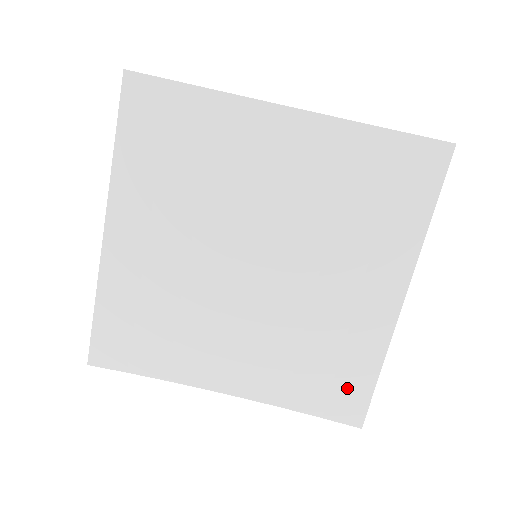
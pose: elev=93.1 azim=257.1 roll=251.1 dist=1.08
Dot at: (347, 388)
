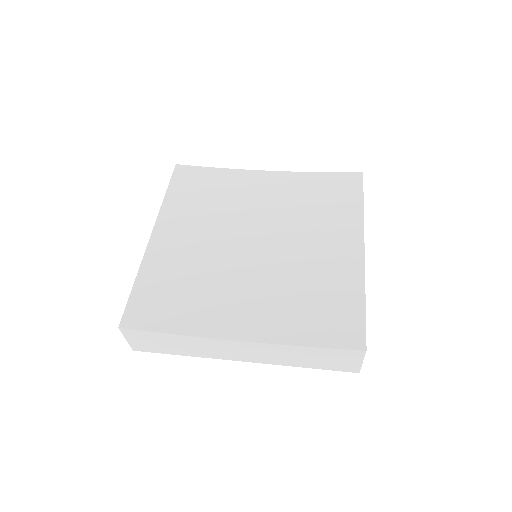
Dot at: (343, 317)
